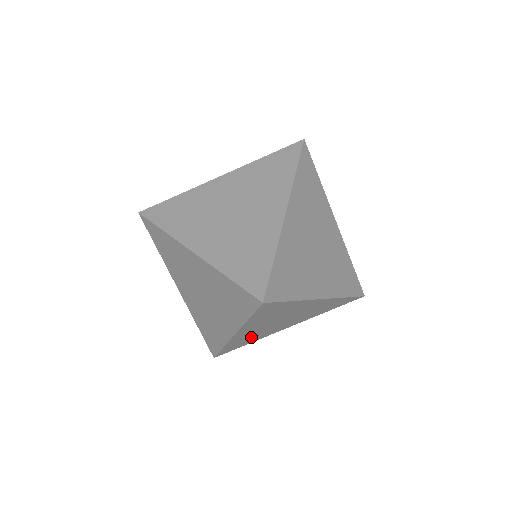
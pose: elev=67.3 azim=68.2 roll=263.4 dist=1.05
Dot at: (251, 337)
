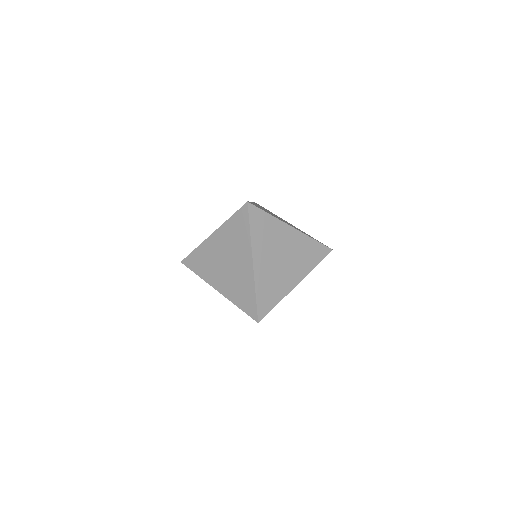
Dot at: occluded
